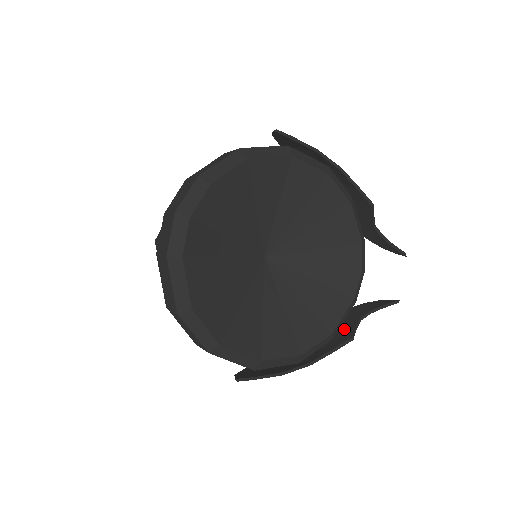
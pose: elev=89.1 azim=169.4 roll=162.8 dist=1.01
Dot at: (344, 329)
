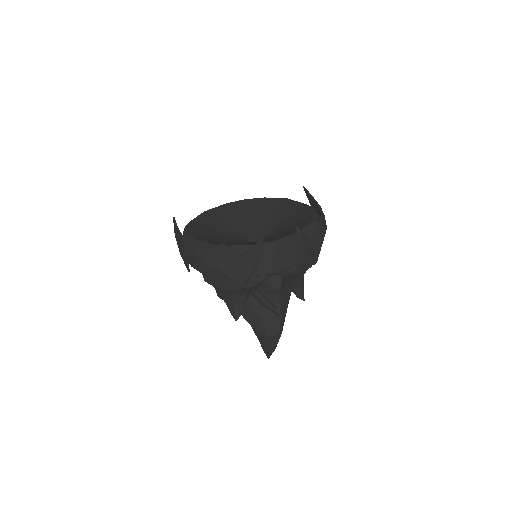
Dot at: (229, 258)
